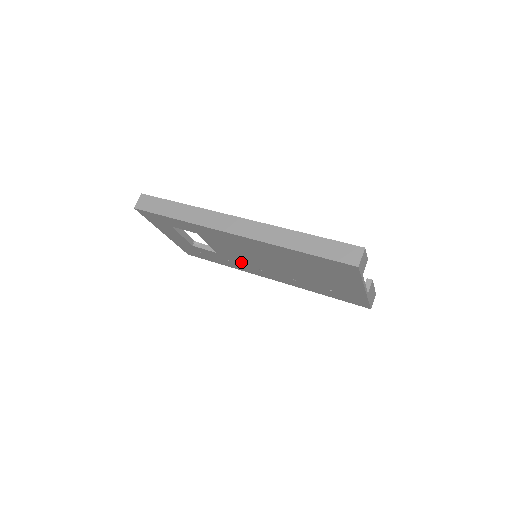
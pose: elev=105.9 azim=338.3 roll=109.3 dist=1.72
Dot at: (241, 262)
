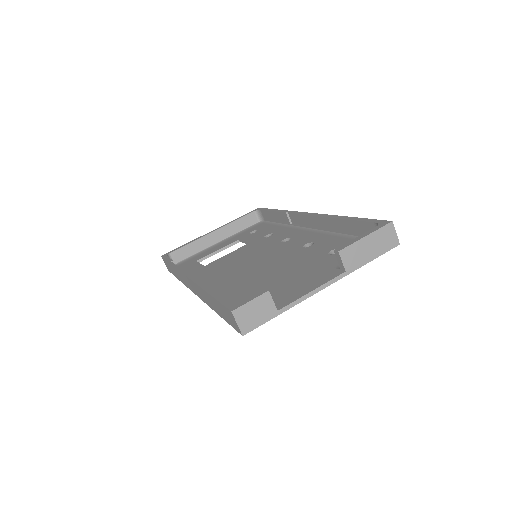
Dot at: occluded
